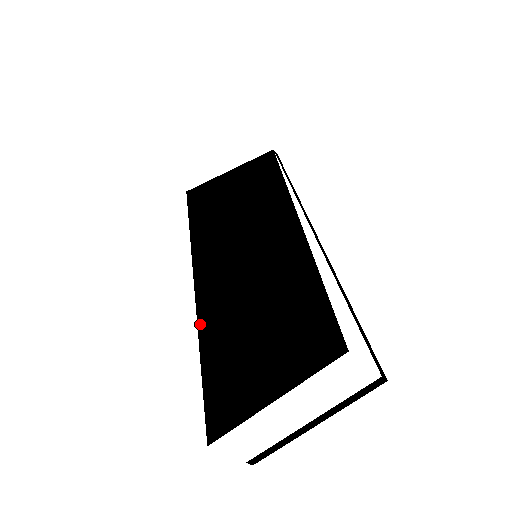
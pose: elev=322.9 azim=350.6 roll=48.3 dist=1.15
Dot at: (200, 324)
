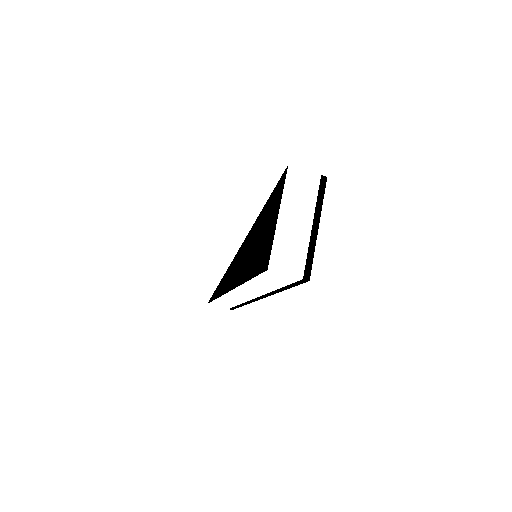
Dot at: (241, 282)
